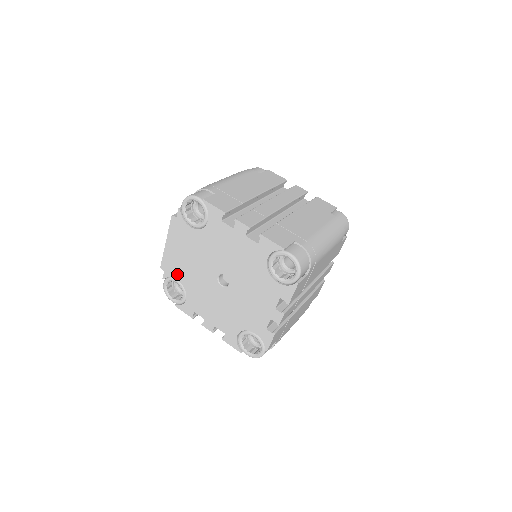
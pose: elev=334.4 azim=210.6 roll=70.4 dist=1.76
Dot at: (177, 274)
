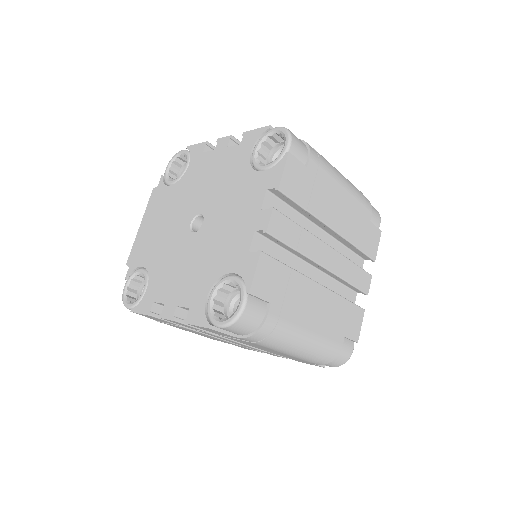
Dot at: (143, 258)
